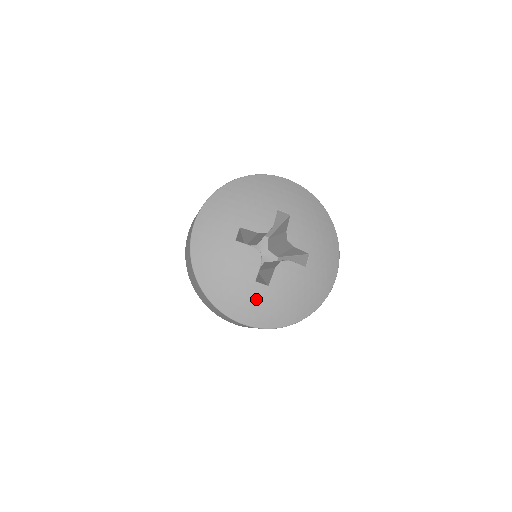
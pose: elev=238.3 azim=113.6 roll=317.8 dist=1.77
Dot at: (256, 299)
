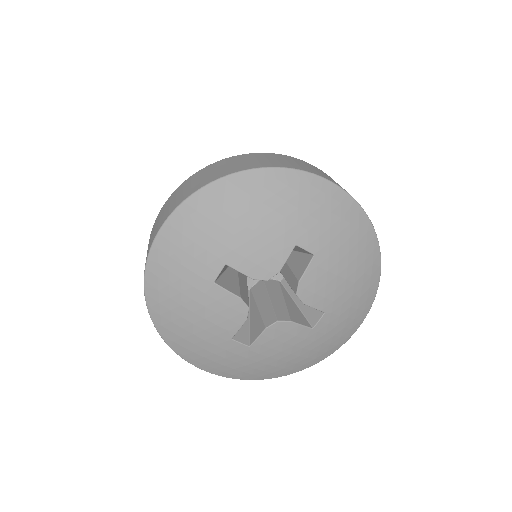
Dot at: (228, 356)
